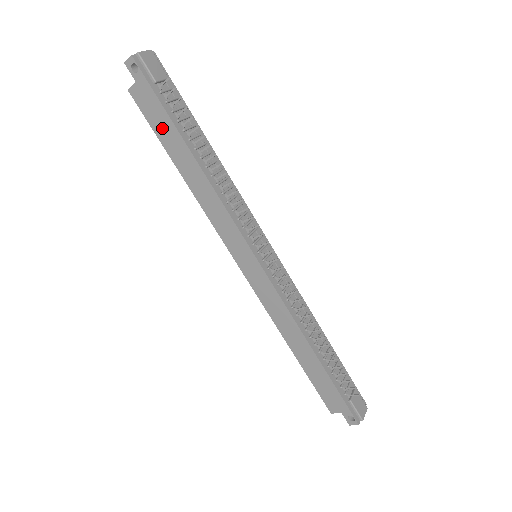
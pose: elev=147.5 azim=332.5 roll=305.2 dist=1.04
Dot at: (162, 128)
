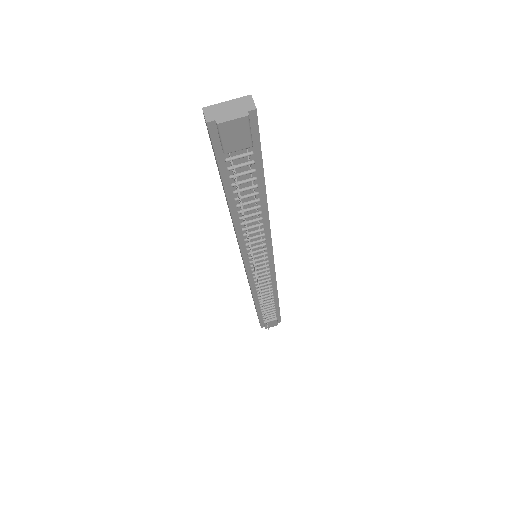
Dot at: (218, 169)
